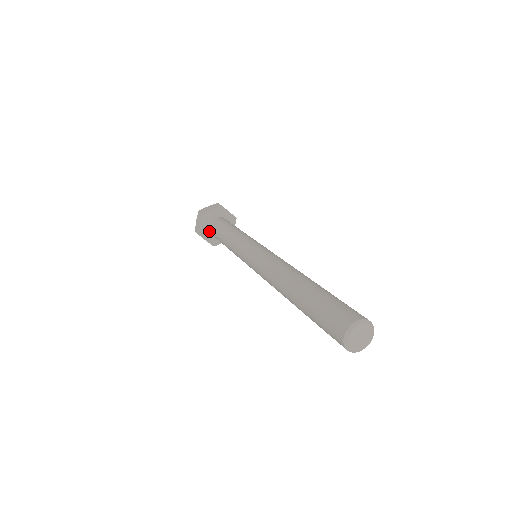
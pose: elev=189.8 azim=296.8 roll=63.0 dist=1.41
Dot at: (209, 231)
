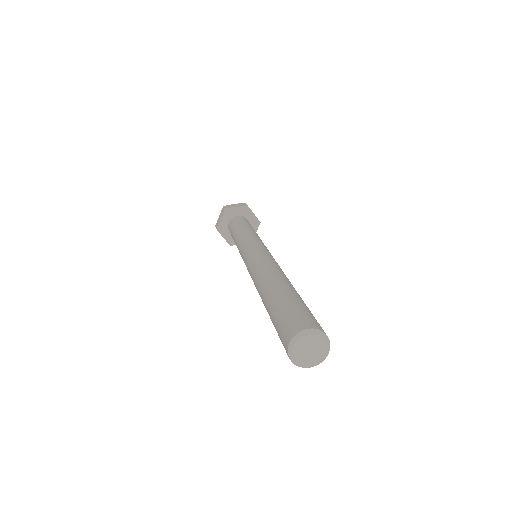
Dot at: (228, 228)
